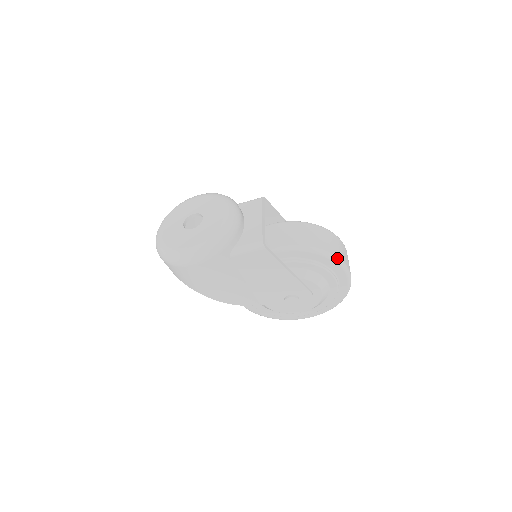
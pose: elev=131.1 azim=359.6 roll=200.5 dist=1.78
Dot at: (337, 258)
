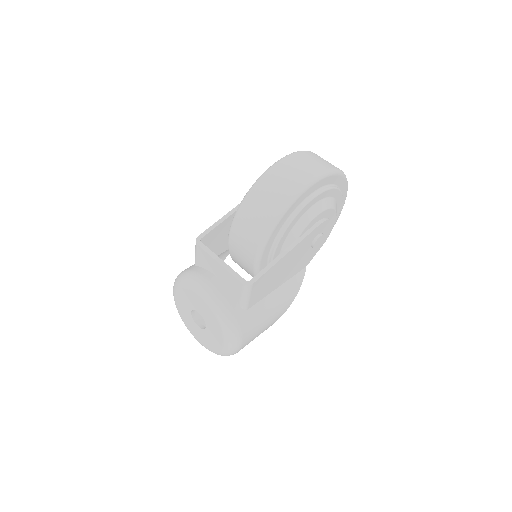
Dot at: (295, 195)
